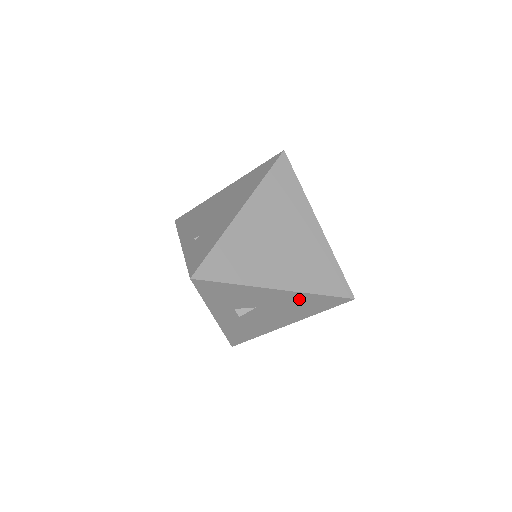
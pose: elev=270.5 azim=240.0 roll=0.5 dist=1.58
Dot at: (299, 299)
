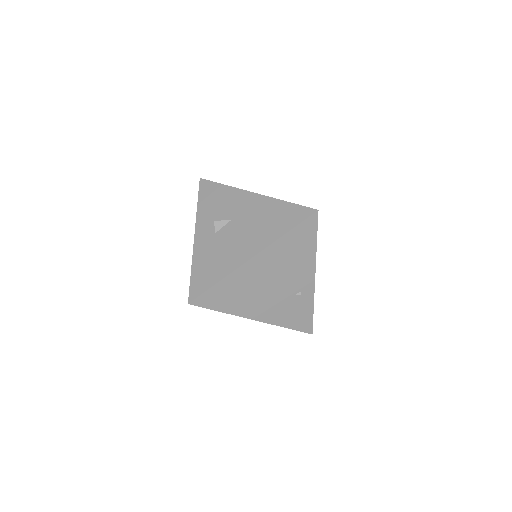
Dot at: (269, 208)
